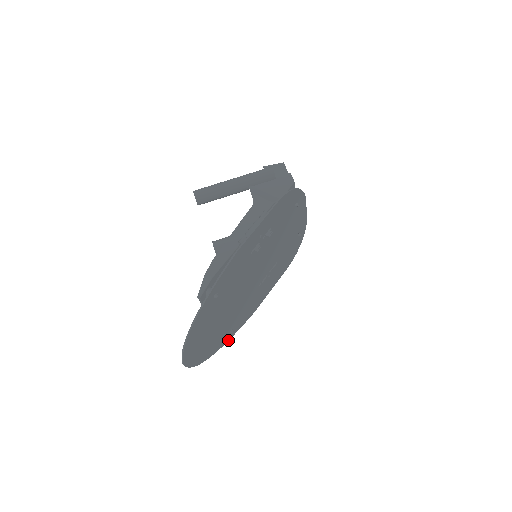
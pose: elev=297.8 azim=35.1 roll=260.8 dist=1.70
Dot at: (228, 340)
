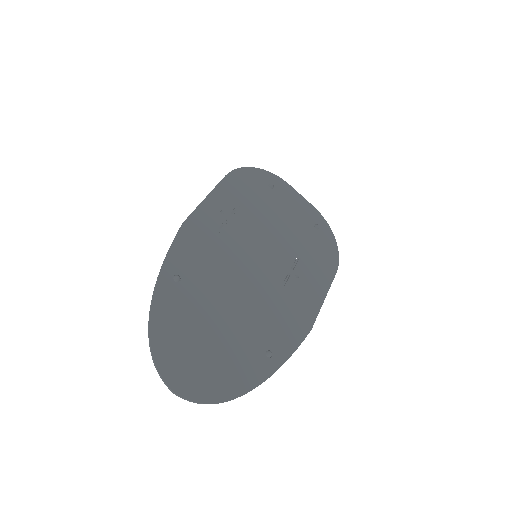
Dot at: (274, 372)
